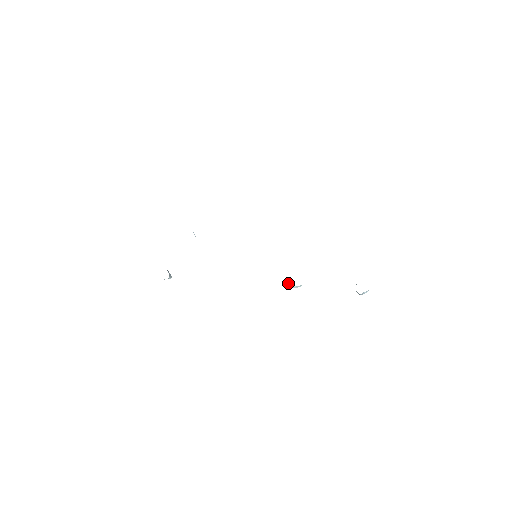
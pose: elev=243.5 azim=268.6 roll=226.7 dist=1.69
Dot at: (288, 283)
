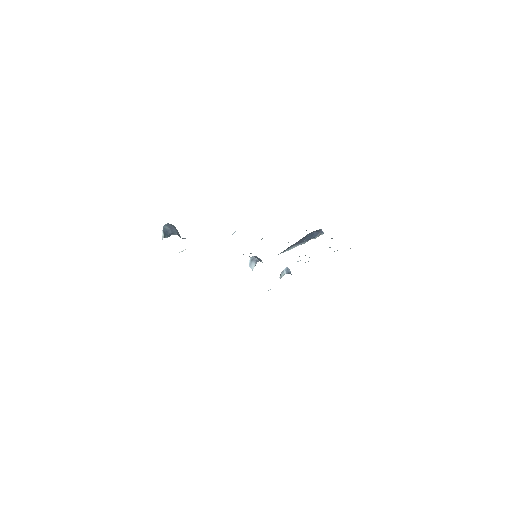
Dot at: (253, 263)
